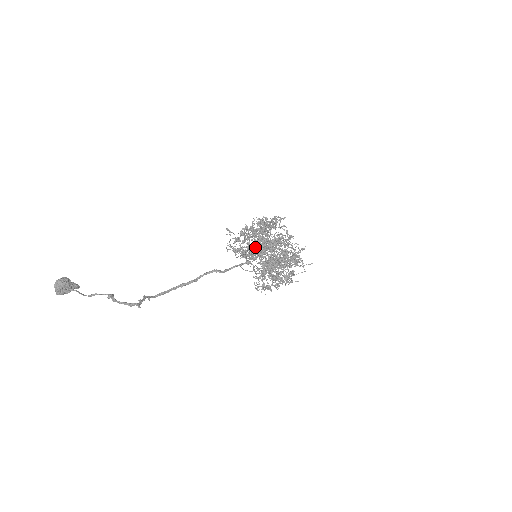
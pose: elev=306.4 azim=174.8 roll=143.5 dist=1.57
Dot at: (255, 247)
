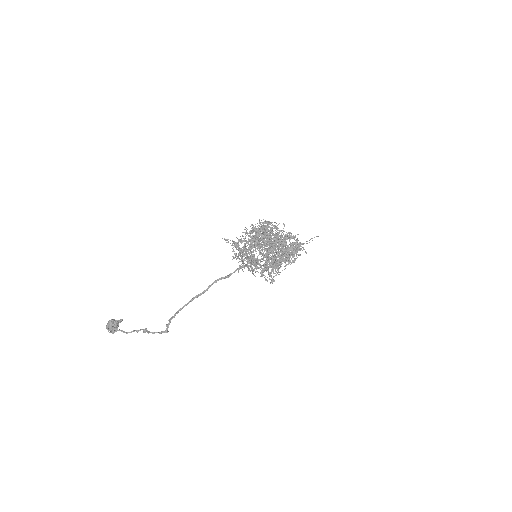
Dot at: (248, 269)
